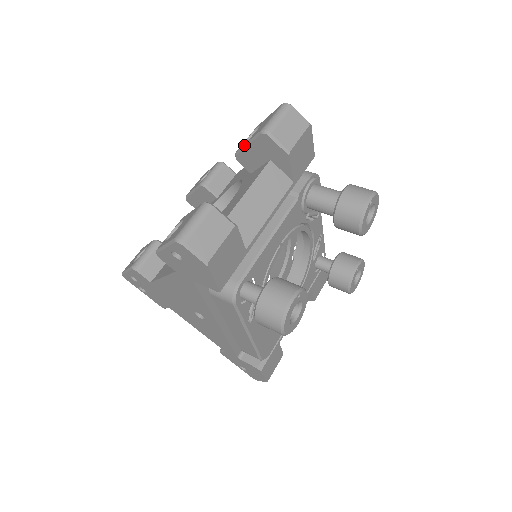
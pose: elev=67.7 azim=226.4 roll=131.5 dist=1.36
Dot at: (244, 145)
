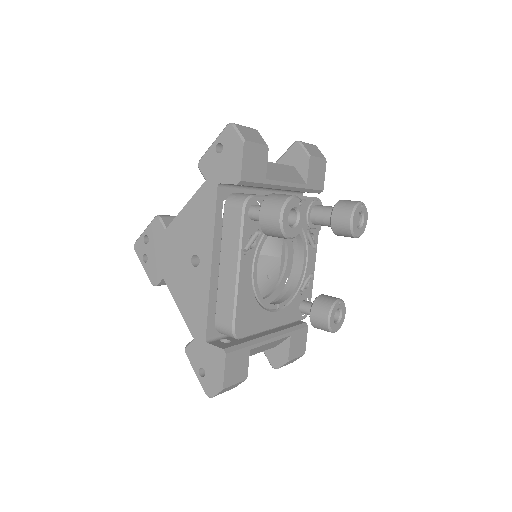
Dot at: (278, 160)
